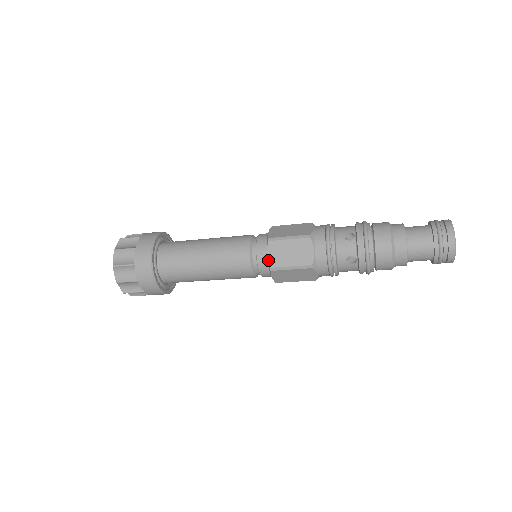
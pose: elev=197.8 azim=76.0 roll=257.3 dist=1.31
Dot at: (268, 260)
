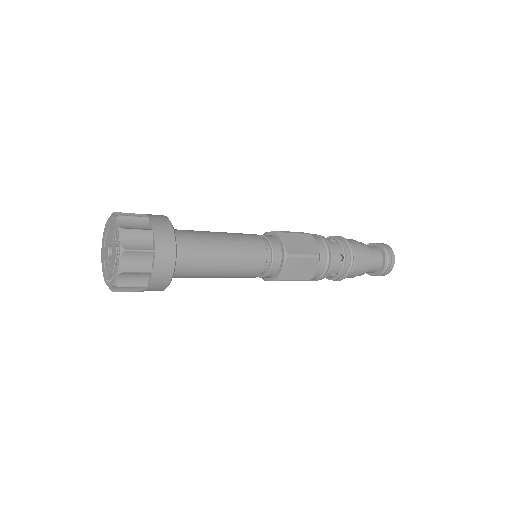
Dot at: (285, 247)
